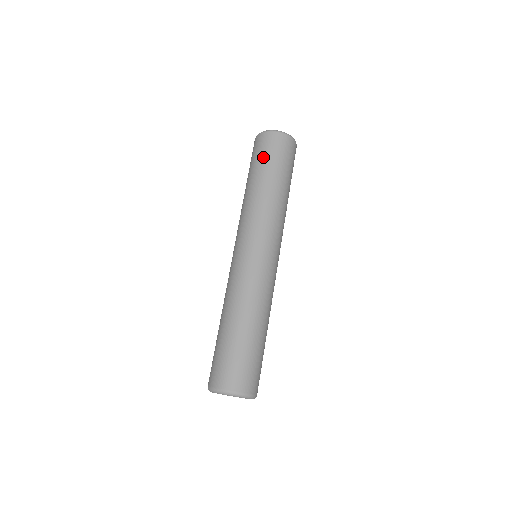
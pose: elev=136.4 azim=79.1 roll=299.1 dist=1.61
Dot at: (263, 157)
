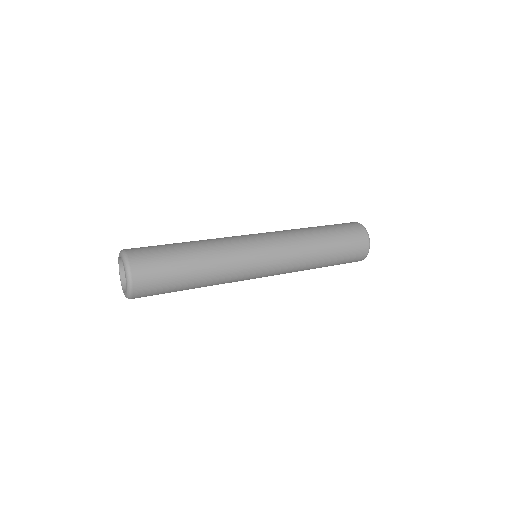
Dot at: occluded
